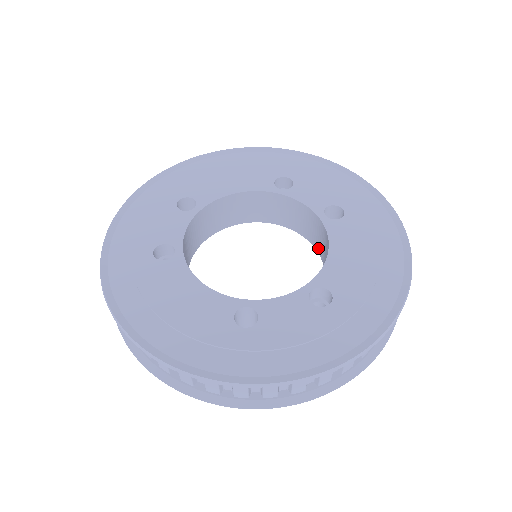
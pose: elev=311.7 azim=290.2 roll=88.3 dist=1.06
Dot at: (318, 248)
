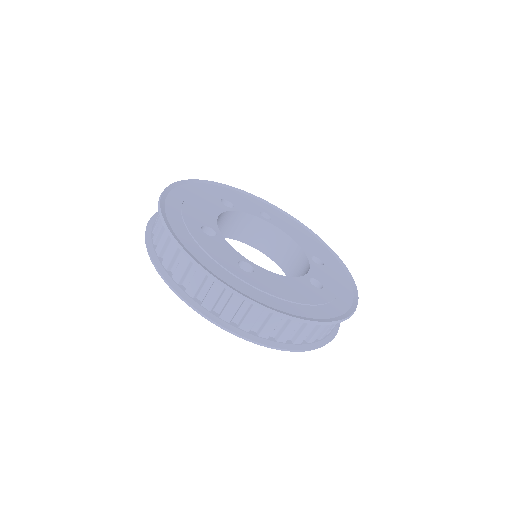
Dot at: occluded
